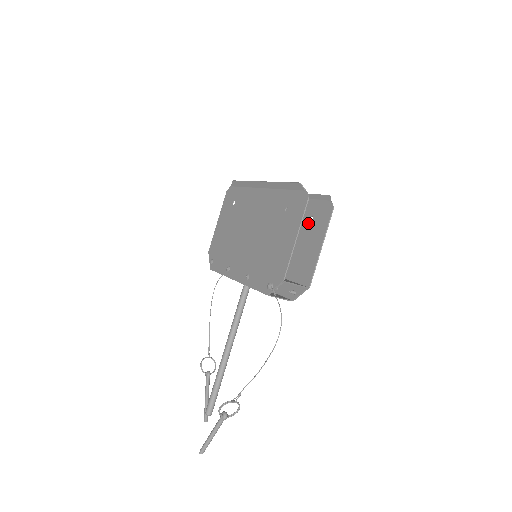
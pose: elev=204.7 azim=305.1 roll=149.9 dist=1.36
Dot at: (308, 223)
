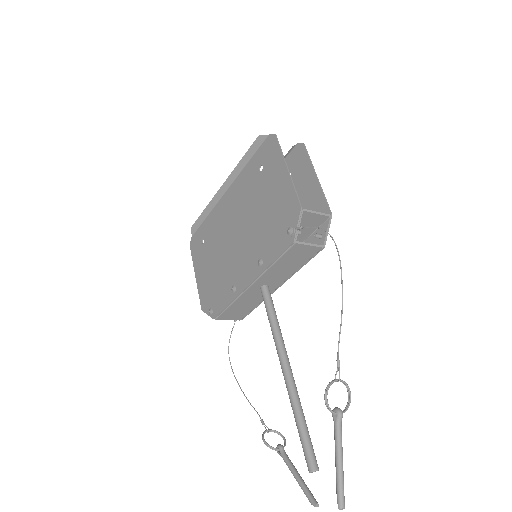
Dot at: occluded
